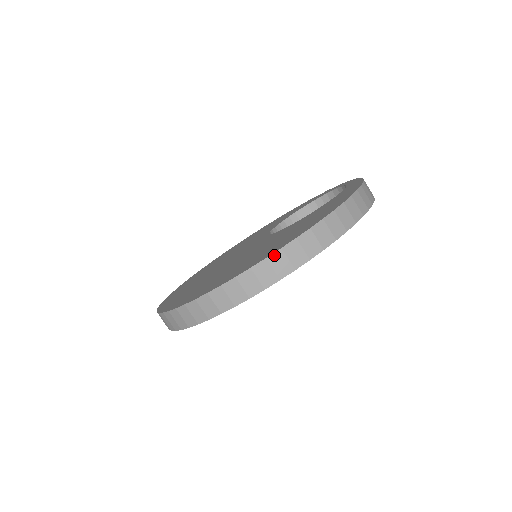
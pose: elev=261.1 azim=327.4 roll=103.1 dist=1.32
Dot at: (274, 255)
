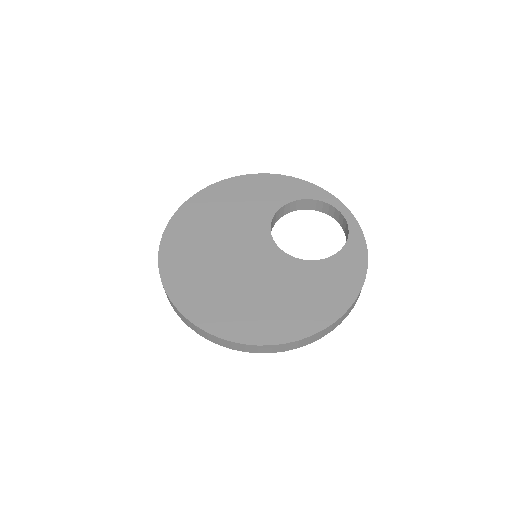
Dot at: (304, 339)
